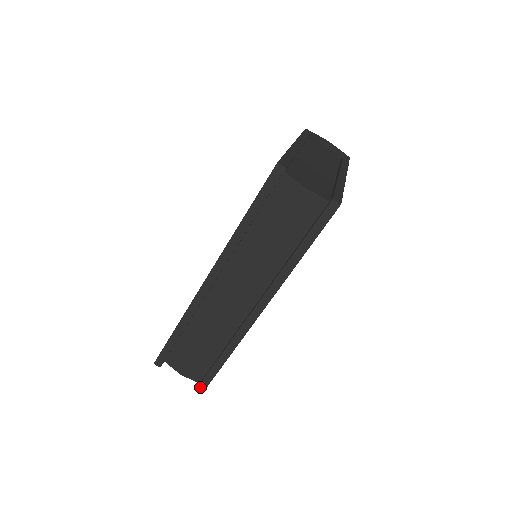
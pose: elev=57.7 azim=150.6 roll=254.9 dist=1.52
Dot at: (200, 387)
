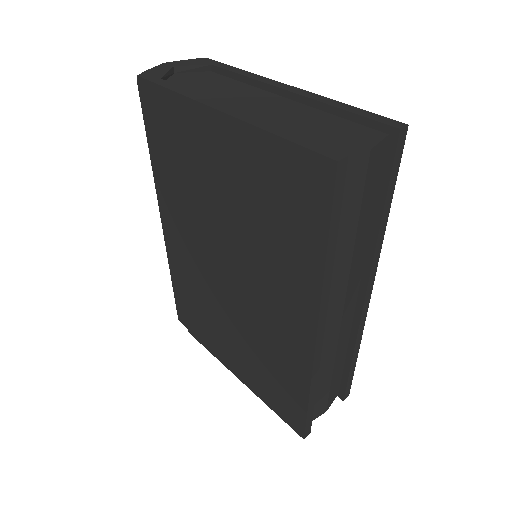
Dot at: (346, 395)
